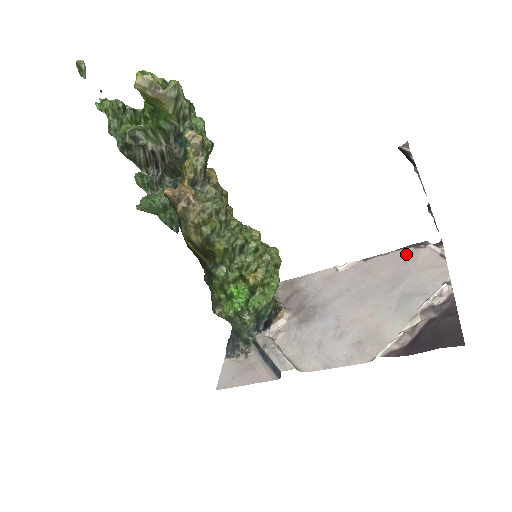
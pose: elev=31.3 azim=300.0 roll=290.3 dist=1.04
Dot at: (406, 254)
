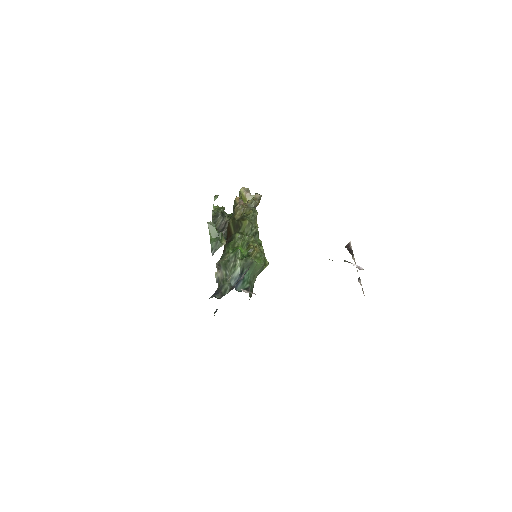
Dot at: occluded
